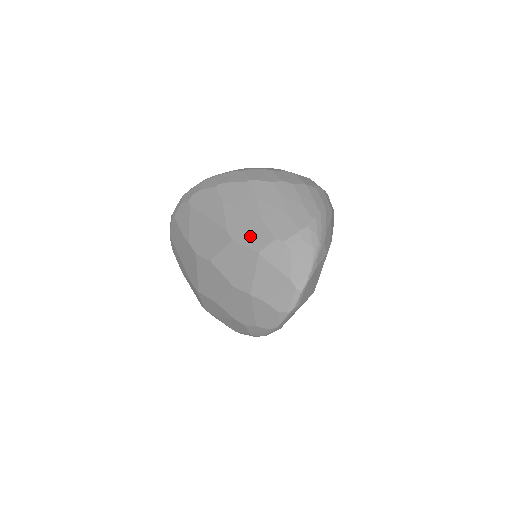
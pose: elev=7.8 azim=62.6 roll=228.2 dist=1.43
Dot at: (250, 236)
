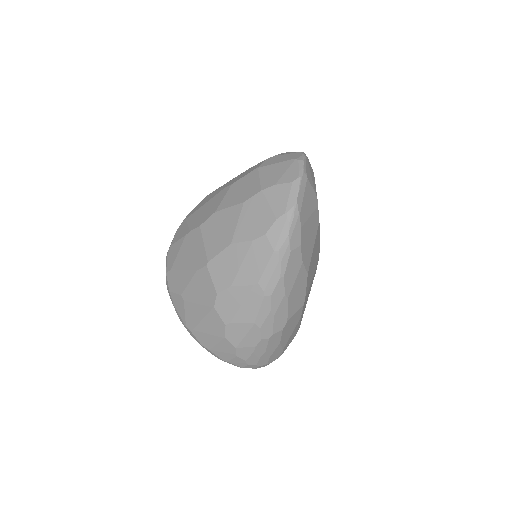
Dot at: (246, 173)
